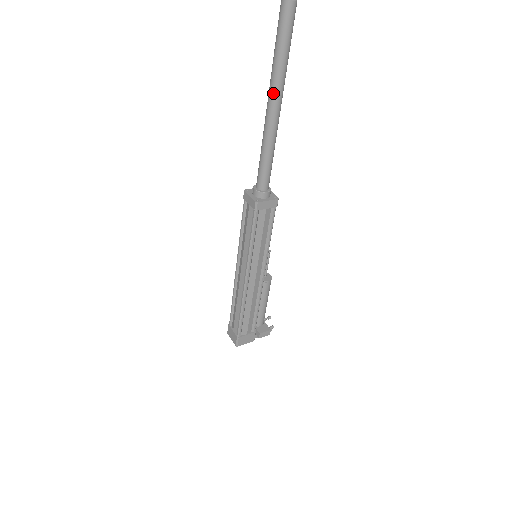
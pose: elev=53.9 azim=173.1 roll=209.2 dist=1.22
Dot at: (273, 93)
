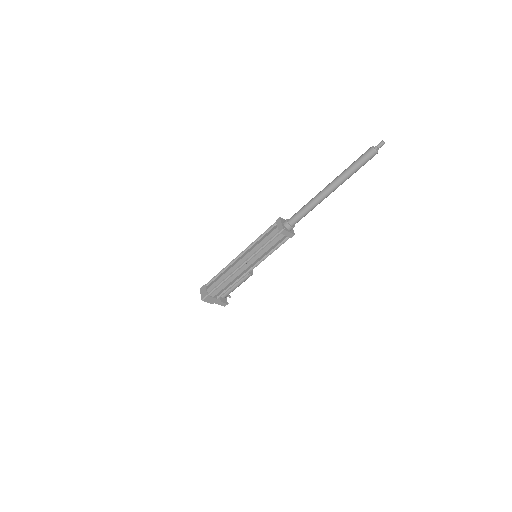
Dot at: (335, 183)
